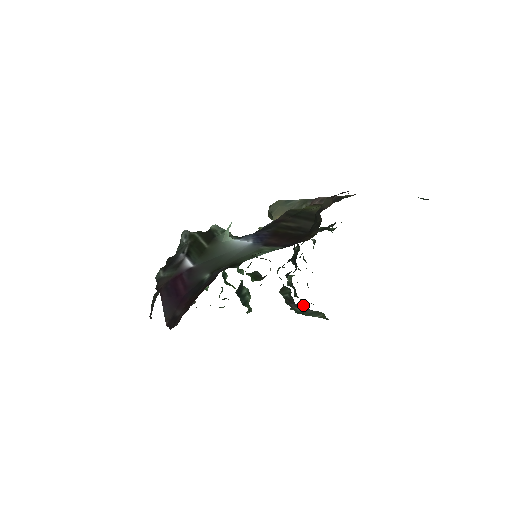
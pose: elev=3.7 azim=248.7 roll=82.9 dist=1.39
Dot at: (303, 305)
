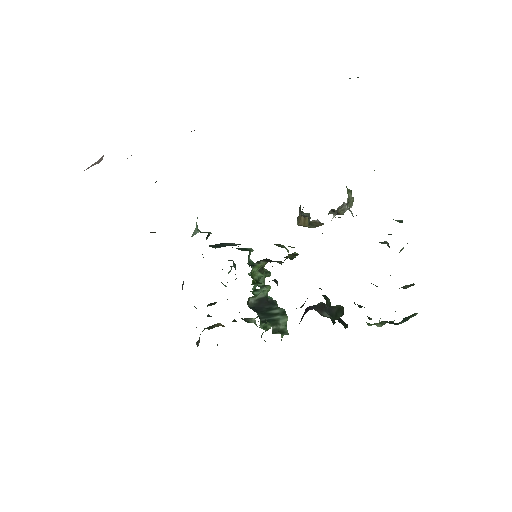
Dot at: (324, 305)
